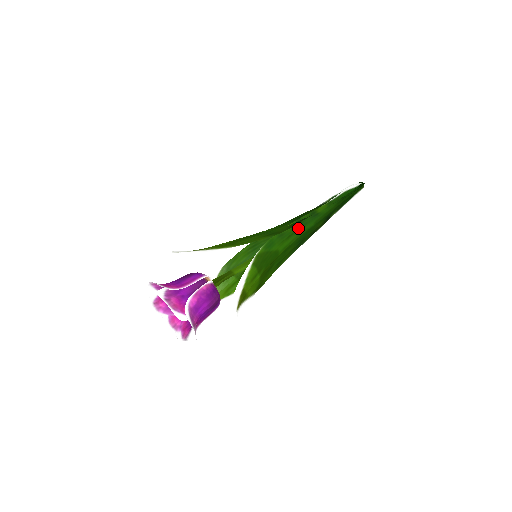
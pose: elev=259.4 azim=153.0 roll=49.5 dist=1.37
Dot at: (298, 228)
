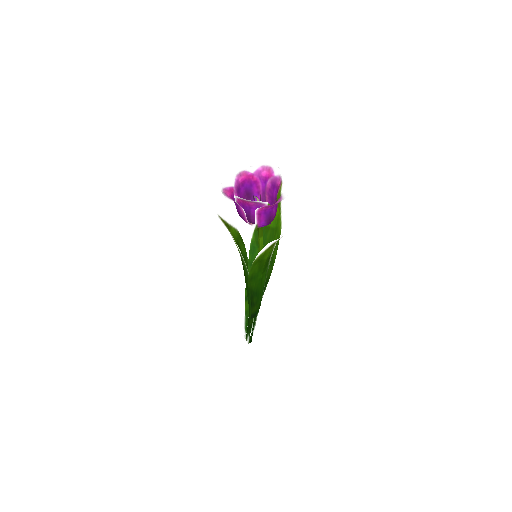
Dot at: occluded
